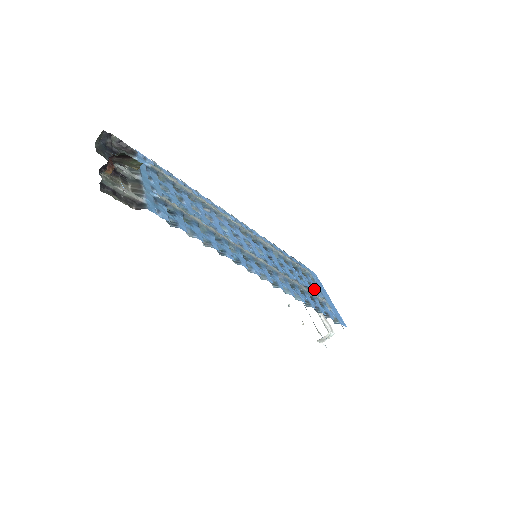
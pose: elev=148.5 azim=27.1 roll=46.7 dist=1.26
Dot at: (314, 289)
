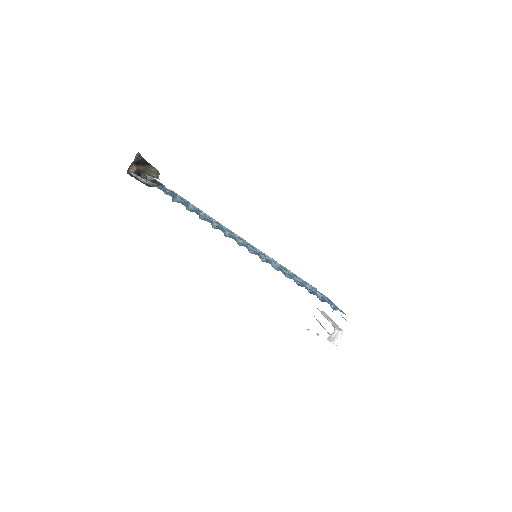
Dot at: occluded
